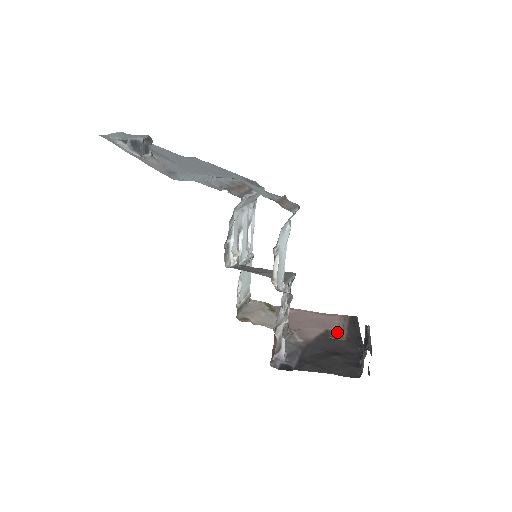
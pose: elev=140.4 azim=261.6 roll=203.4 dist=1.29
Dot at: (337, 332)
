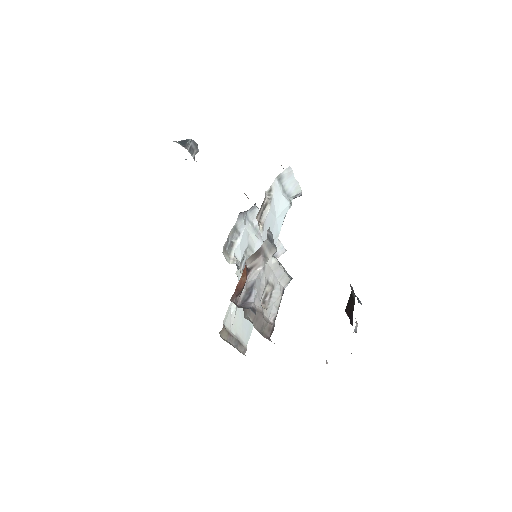
Dot at: occluded
